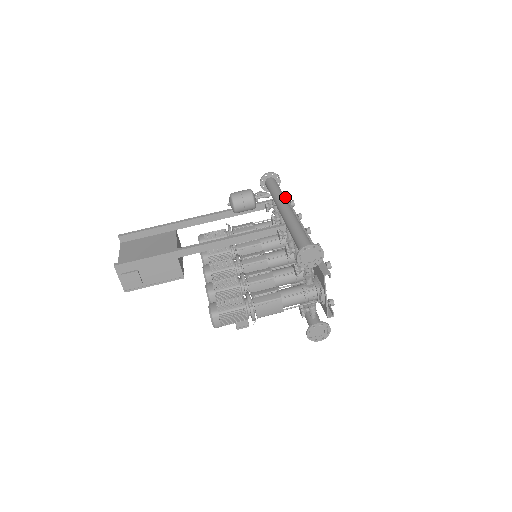
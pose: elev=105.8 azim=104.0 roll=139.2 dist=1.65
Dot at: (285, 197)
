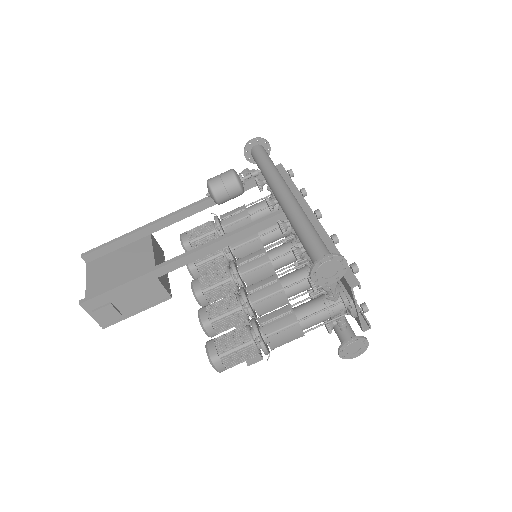
Dot at: (280, 165)
